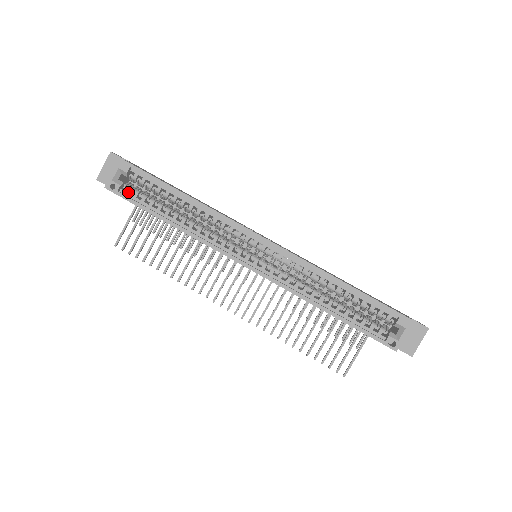
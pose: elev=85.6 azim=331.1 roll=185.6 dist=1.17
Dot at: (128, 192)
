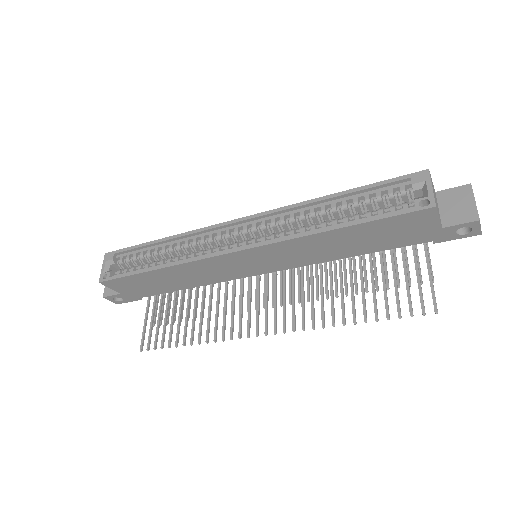
Dot at: (119, 274)
